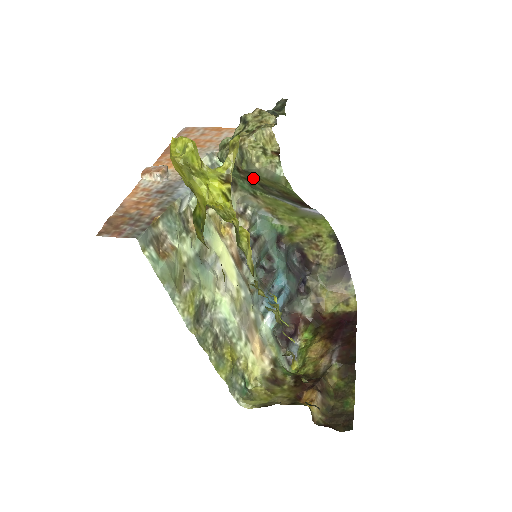
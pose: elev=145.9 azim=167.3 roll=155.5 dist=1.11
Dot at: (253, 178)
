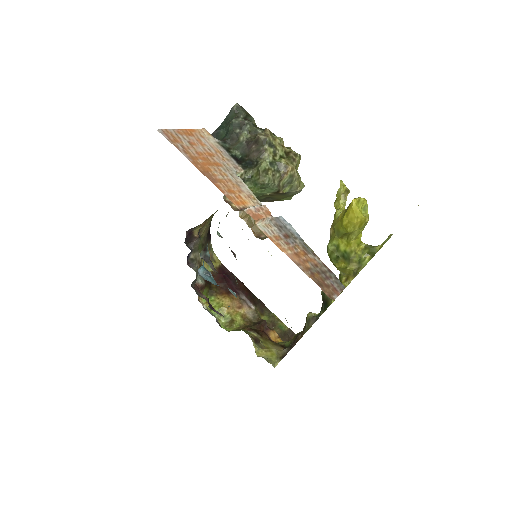
Dot at: (275, 195)
